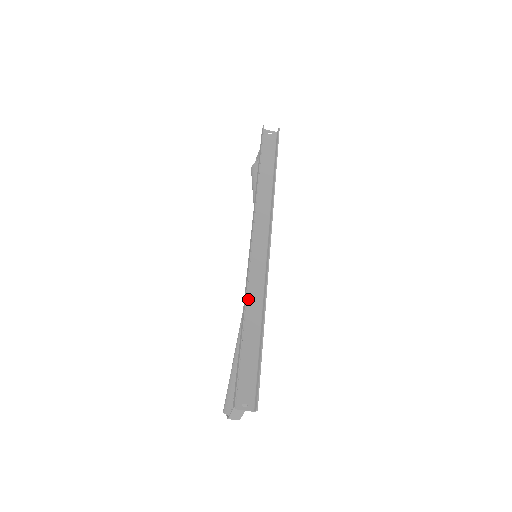
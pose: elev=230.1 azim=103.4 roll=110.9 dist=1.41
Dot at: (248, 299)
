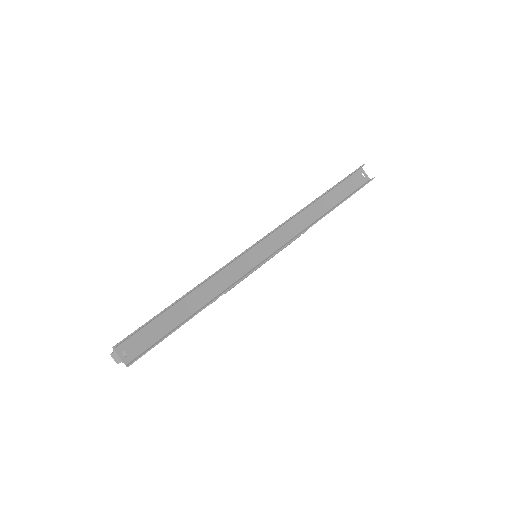
Dot at: (212, 279)
